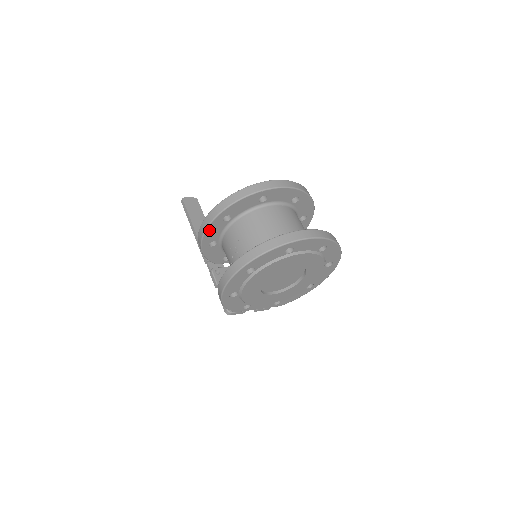
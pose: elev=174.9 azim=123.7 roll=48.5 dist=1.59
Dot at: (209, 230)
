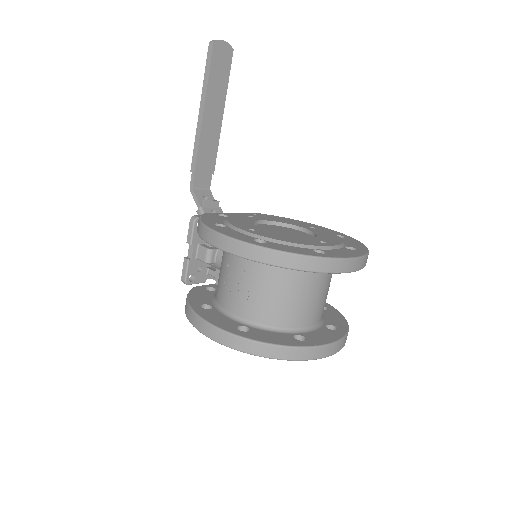
Dot at: (225, 249)
